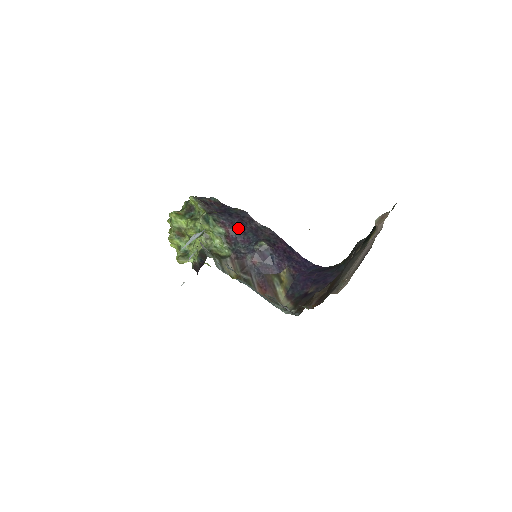
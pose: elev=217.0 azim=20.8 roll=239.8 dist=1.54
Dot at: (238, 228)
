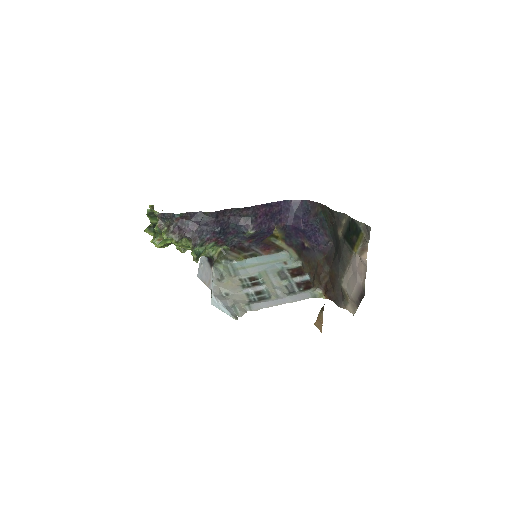
Dot at: (221, 232)
